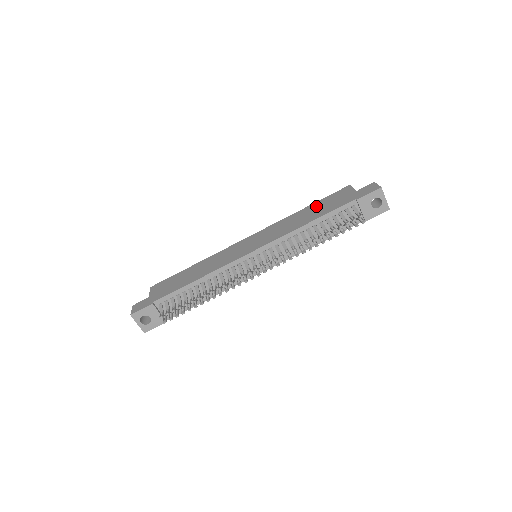
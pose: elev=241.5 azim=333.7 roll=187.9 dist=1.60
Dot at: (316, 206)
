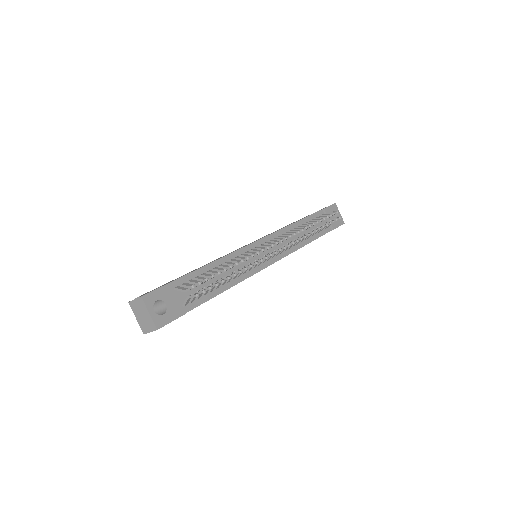
Dot at: occluded
